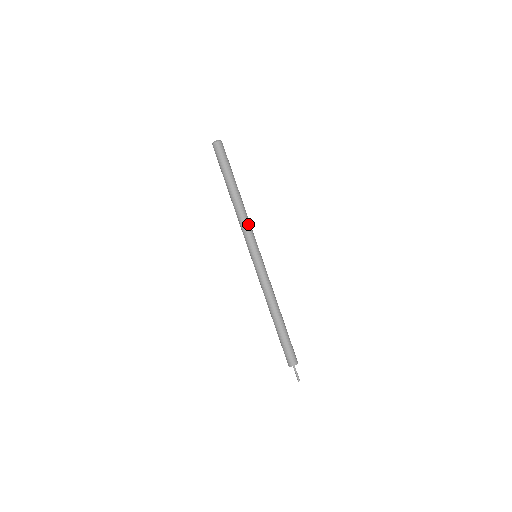
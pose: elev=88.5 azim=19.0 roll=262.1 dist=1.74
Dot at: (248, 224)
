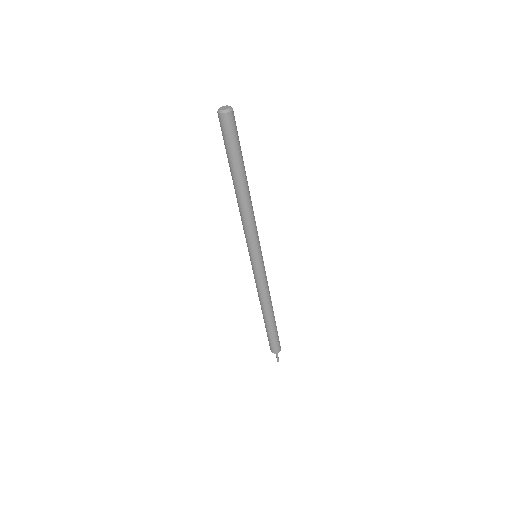
Dot at: (255, 222)
